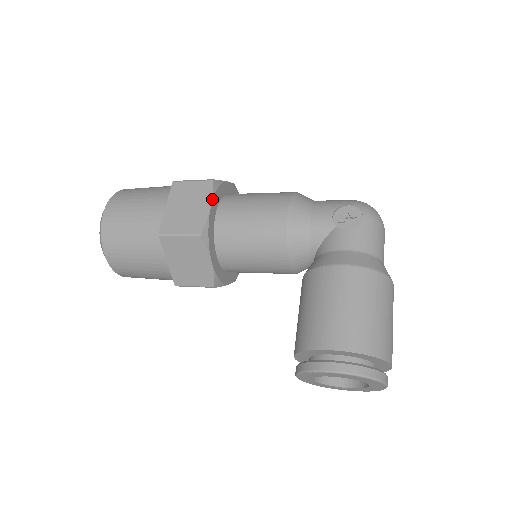
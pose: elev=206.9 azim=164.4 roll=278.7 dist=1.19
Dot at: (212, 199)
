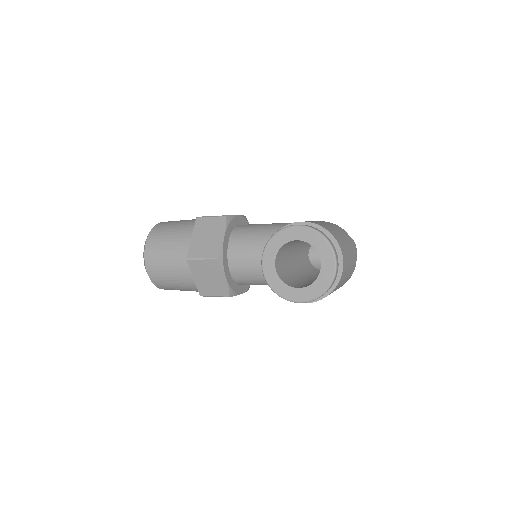
Dot at: (241, 215)
